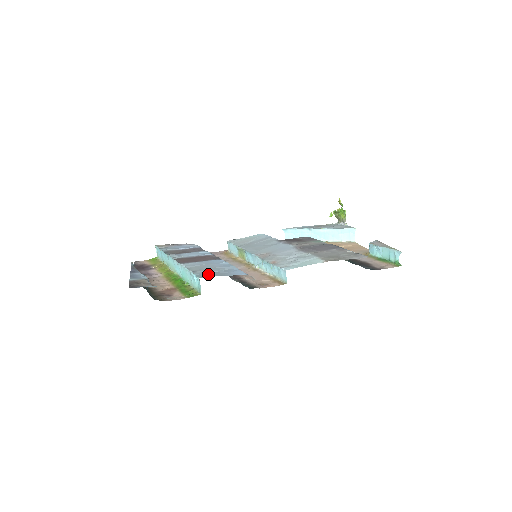
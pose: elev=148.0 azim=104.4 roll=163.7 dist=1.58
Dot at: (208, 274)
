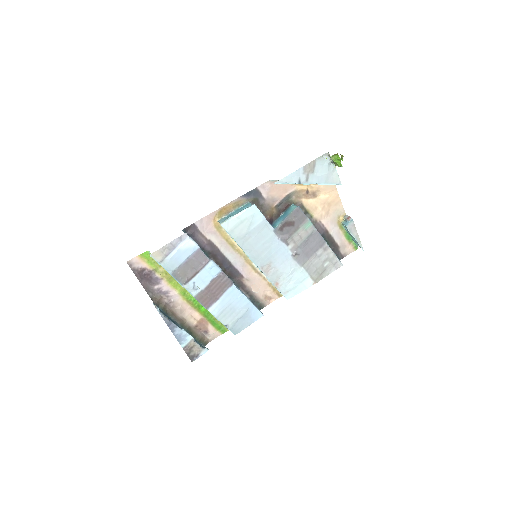
Dot at: (238, 327)
